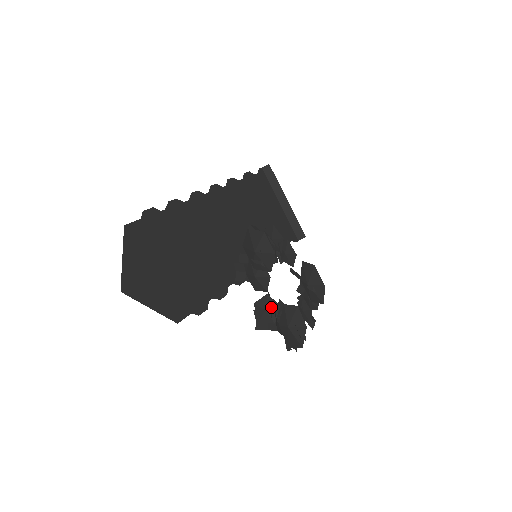
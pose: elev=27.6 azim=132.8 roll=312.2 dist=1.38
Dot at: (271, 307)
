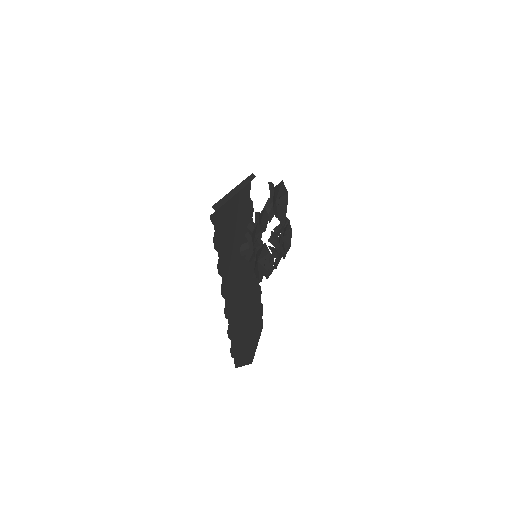
Dot at: (278, 257)
